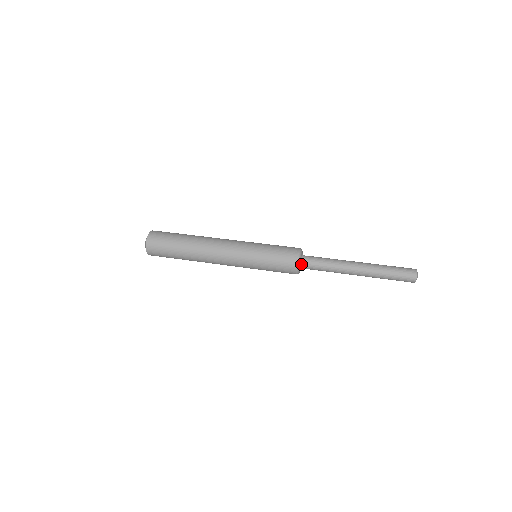
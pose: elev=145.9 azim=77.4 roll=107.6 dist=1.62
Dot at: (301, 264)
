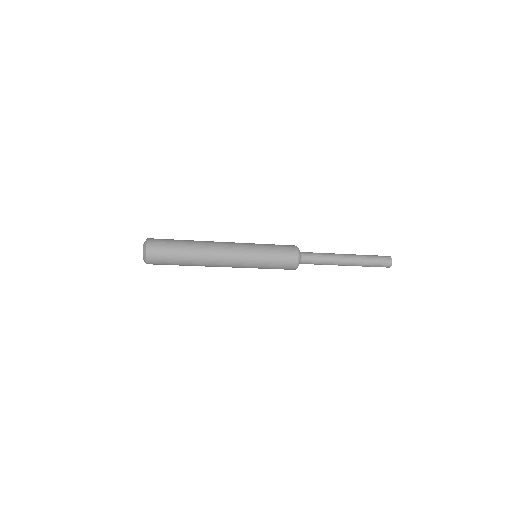
Dot at: (300, 254)
